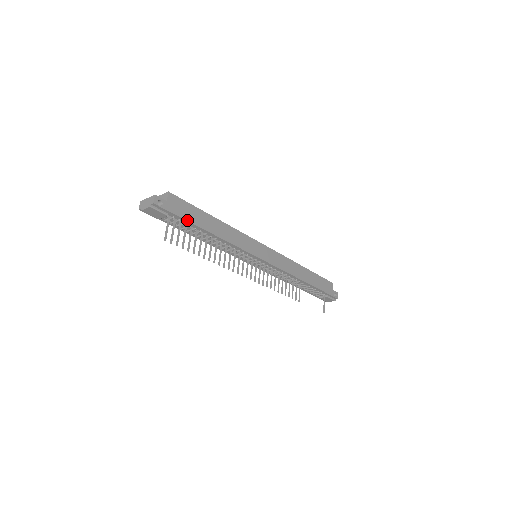
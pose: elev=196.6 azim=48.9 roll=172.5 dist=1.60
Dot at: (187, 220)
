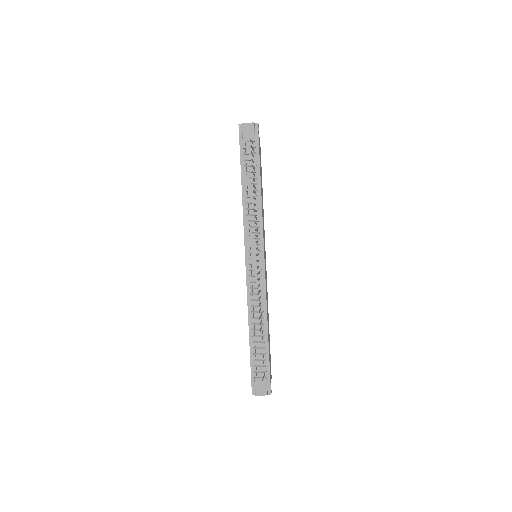
Dot at: (259, 158)
